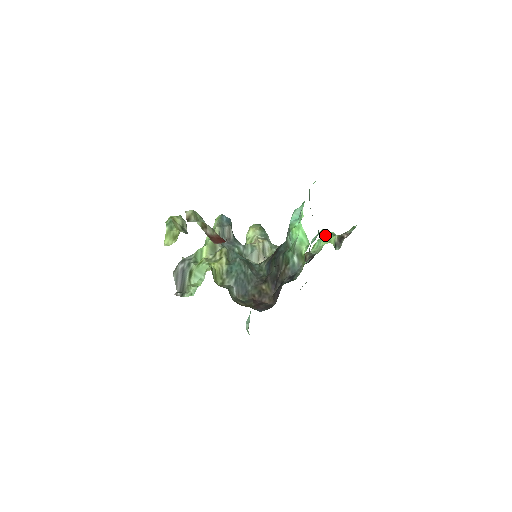
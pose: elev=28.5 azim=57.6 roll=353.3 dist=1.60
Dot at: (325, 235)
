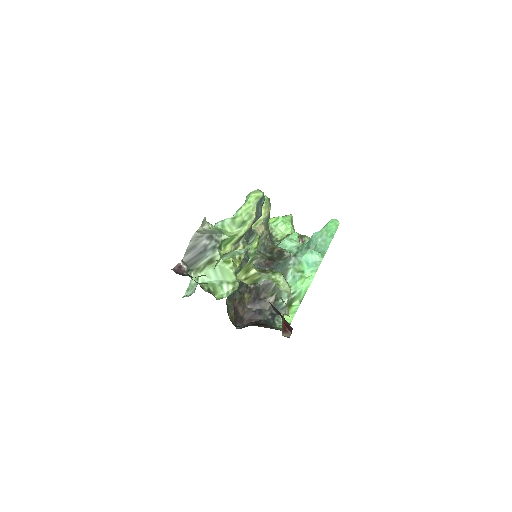
Dot at: (289, 222)
